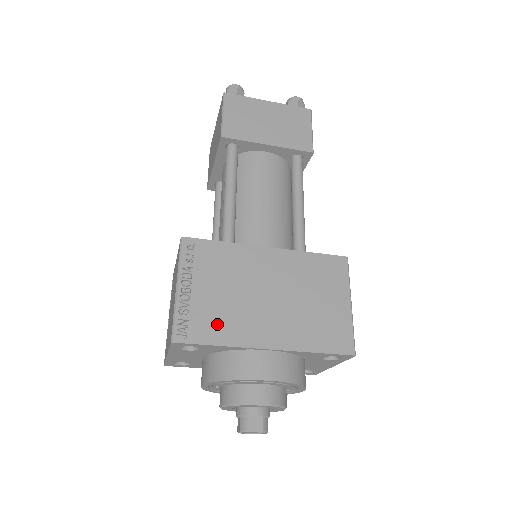
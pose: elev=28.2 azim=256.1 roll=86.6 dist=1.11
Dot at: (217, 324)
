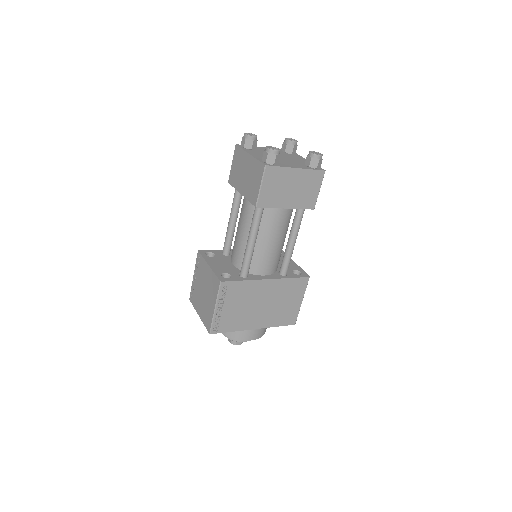
Dot at: (233, 323)
